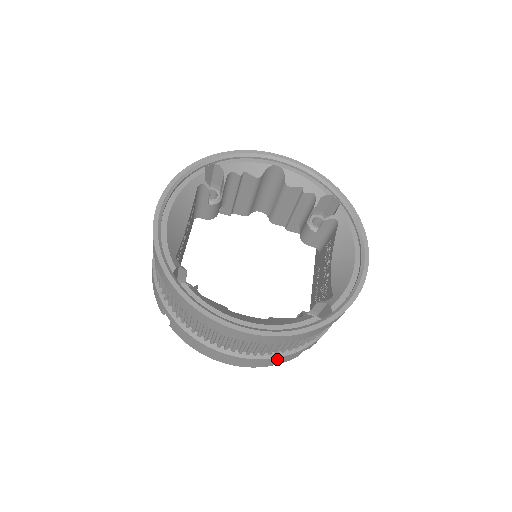
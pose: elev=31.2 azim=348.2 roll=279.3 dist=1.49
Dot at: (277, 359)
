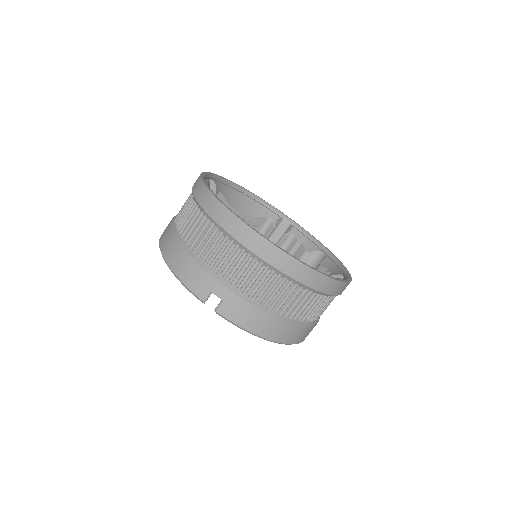
Dot at: (192, 266)
